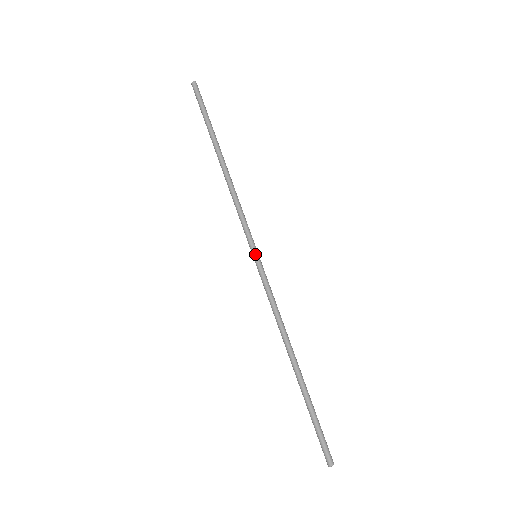
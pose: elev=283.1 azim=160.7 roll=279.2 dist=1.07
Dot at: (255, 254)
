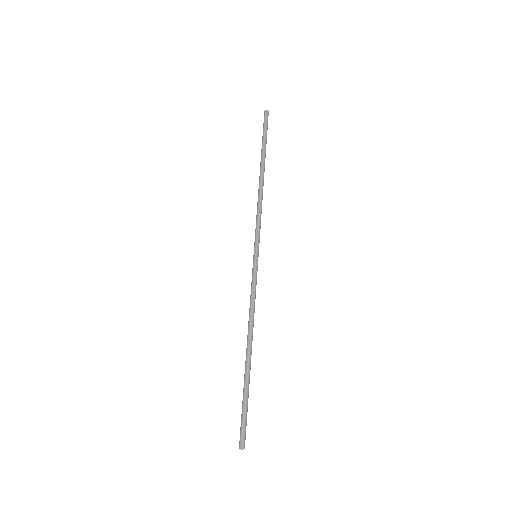
Dot at: (256, 254)
